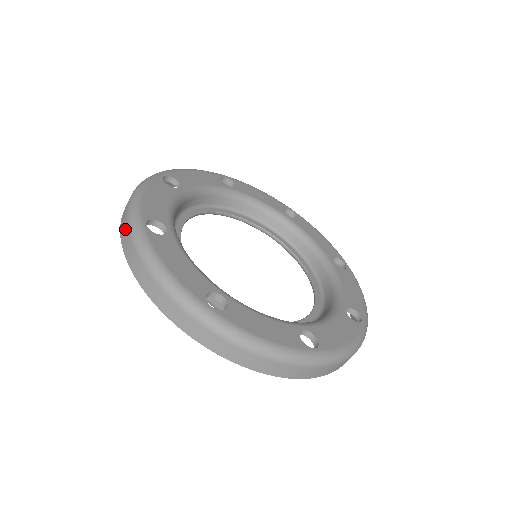
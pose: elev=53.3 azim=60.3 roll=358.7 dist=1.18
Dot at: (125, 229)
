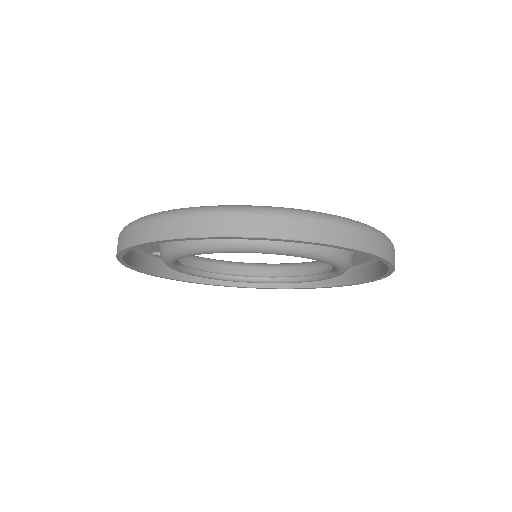
Dot at: (118, 241)
